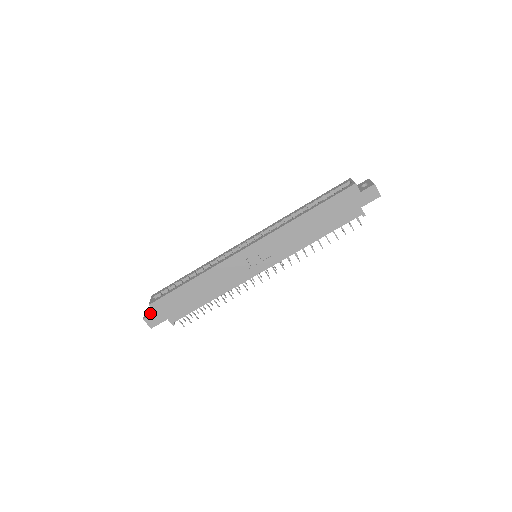
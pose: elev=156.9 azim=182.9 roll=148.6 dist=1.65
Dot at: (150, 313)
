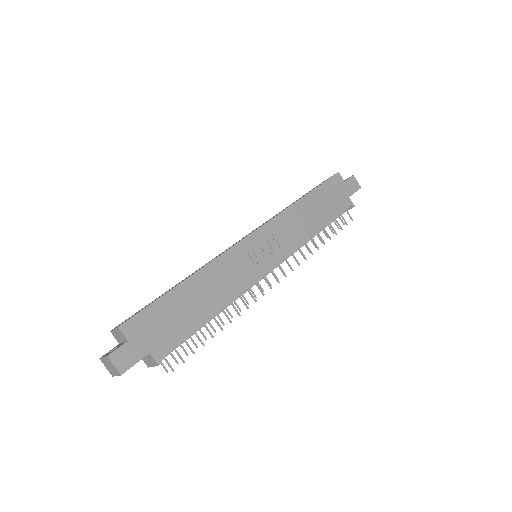
Dot at: (118, 346)
